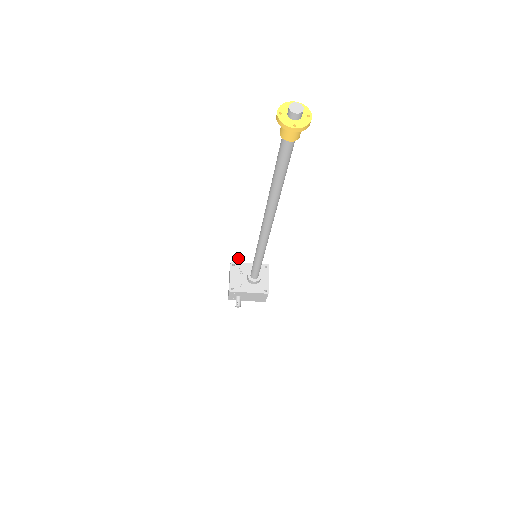
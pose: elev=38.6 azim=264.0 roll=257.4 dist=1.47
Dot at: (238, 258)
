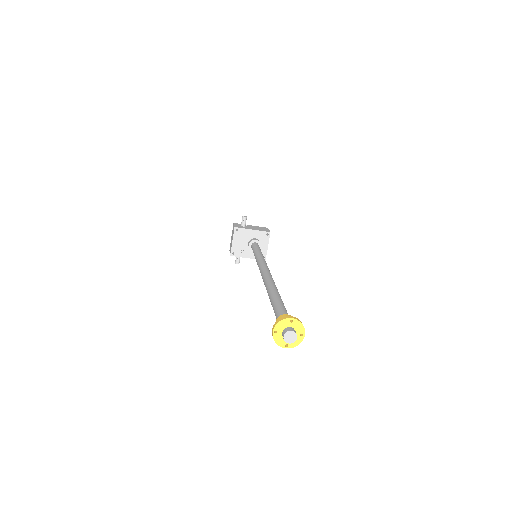
Dot at: (243, 217)
